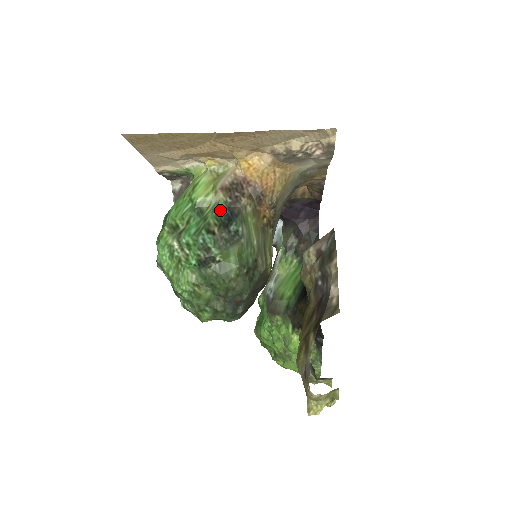
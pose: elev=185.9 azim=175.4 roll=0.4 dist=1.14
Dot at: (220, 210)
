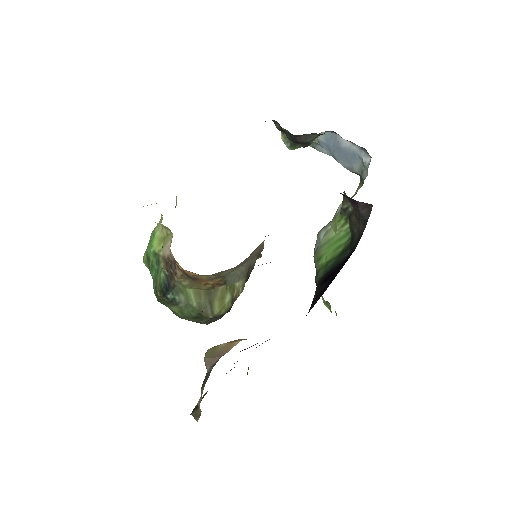
Dot at: (163, 276)
